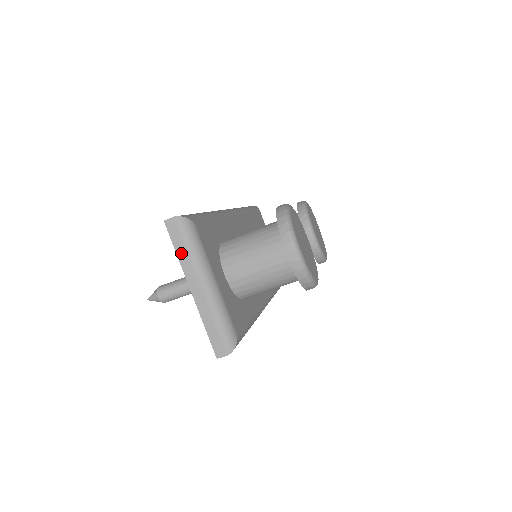
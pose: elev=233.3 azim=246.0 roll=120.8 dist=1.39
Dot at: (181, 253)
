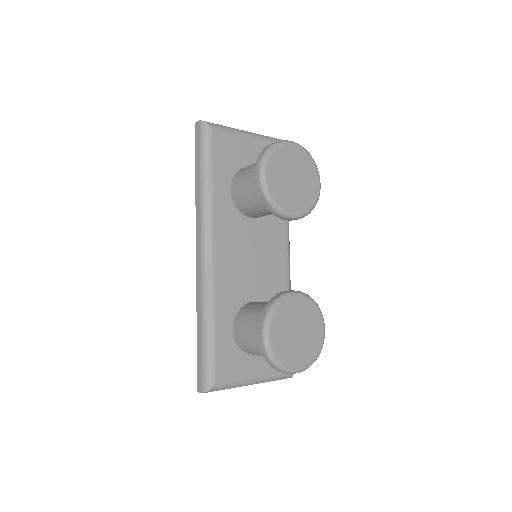
Dot at: occluded
